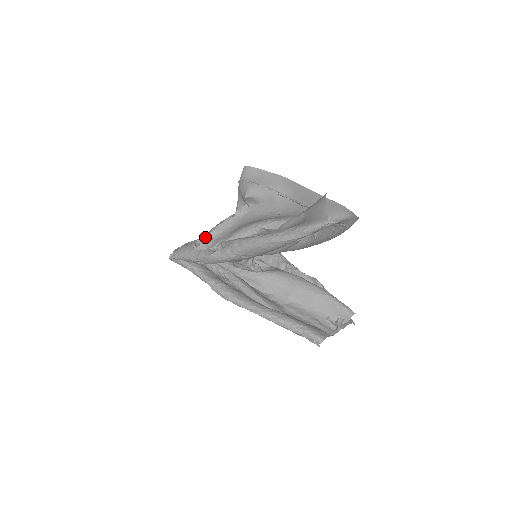
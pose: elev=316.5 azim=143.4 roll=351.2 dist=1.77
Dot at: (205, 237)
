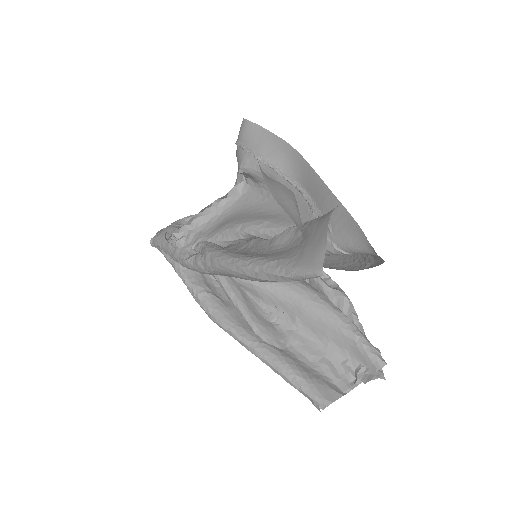
Dot at: (183, 228)
